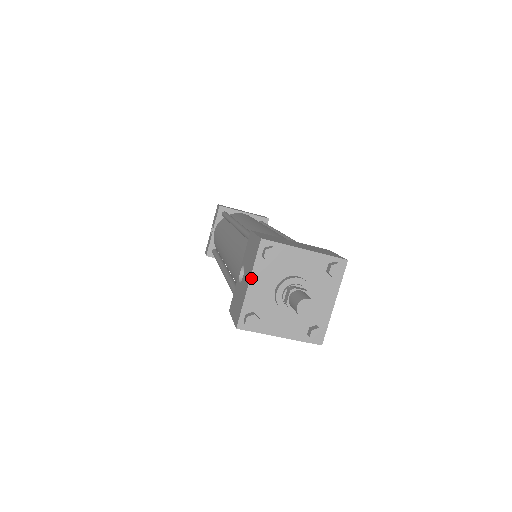
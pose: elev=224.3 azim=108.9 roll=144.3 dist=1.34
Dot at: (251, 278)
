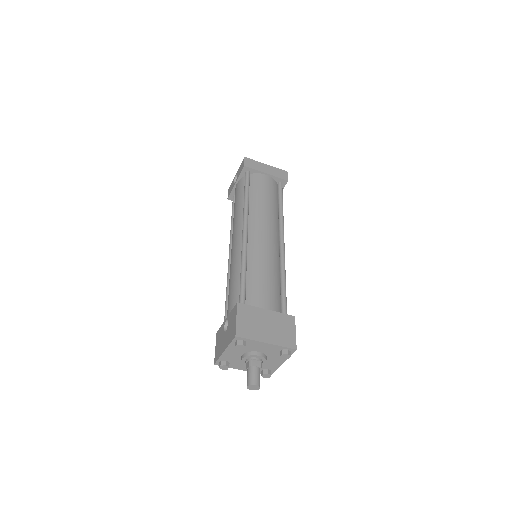
Dot at: (226, 349)
